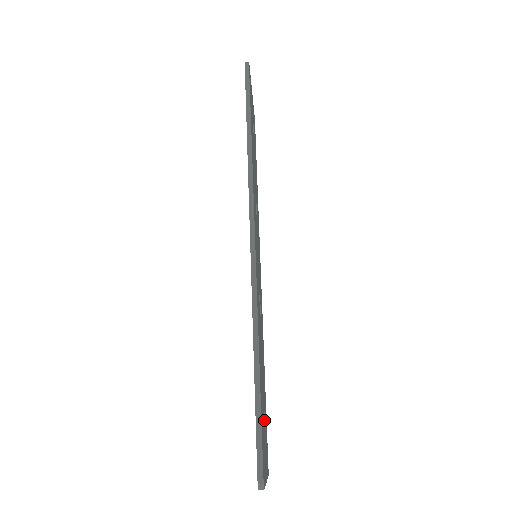
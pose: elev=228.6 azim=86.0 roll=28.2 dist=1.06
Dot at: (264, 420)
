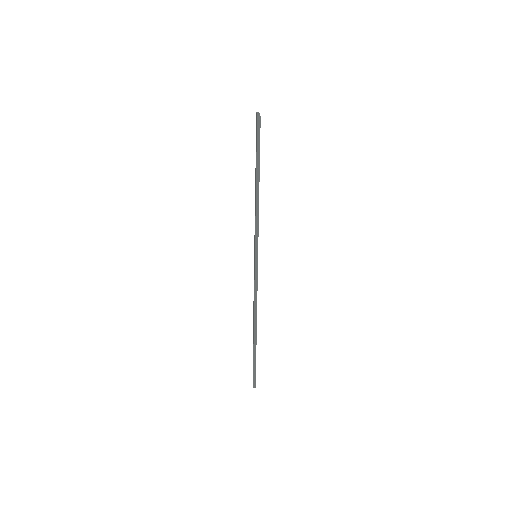
Dot at: occluded
